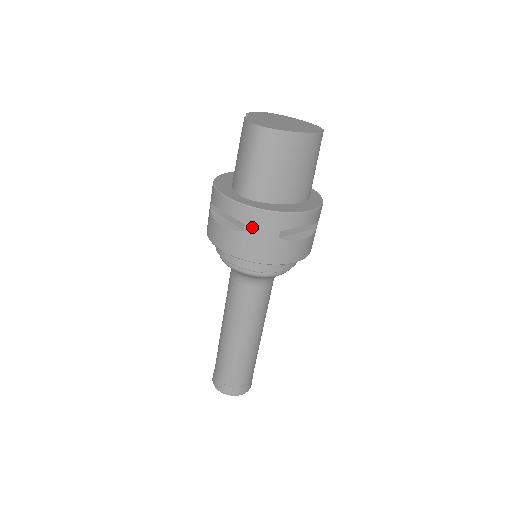
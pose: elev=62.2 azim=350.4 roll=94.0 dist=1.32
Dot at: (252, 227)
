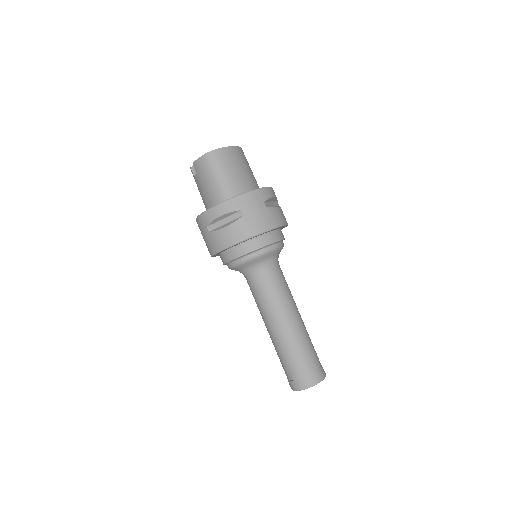
Dot at: (247, 208)
